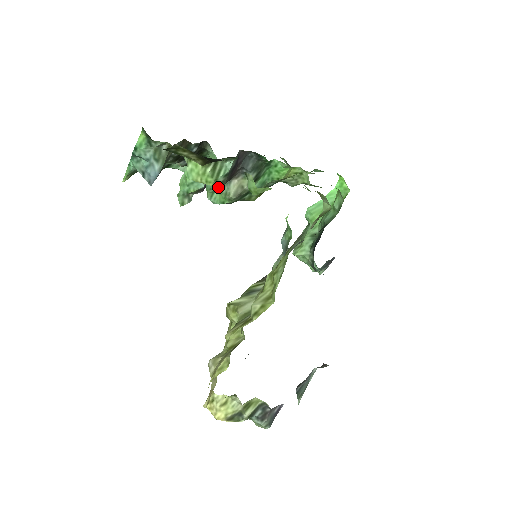
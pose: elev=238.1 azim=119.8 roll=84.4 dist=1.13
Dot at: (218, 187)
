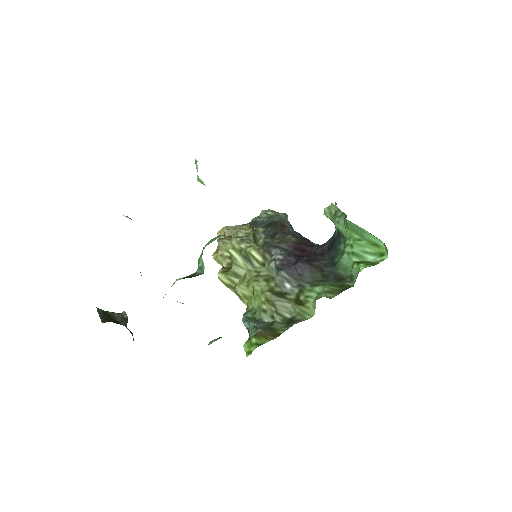
Dot at: occluded
